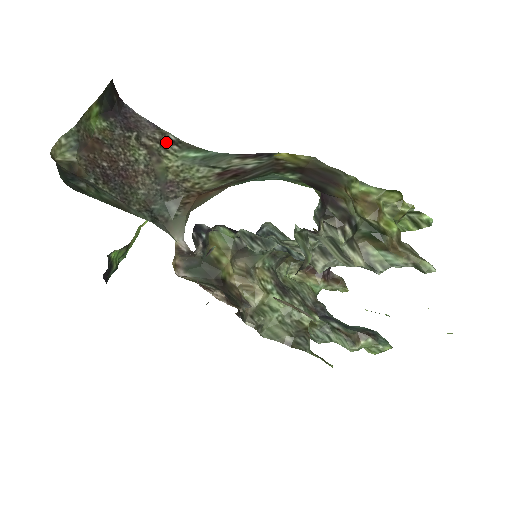
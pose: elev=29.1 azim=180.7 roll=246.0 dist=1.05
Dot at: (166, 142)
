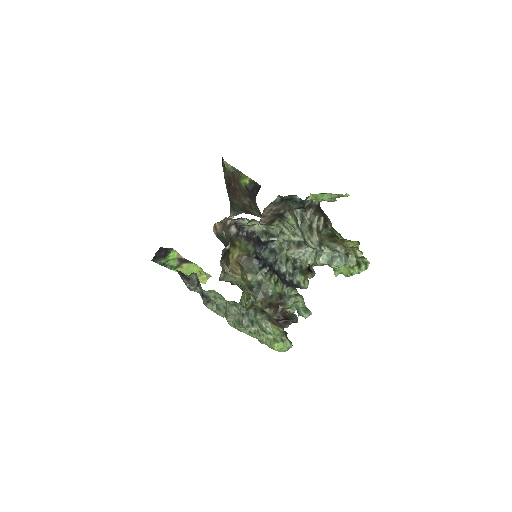
Dot at: (259, 213)
